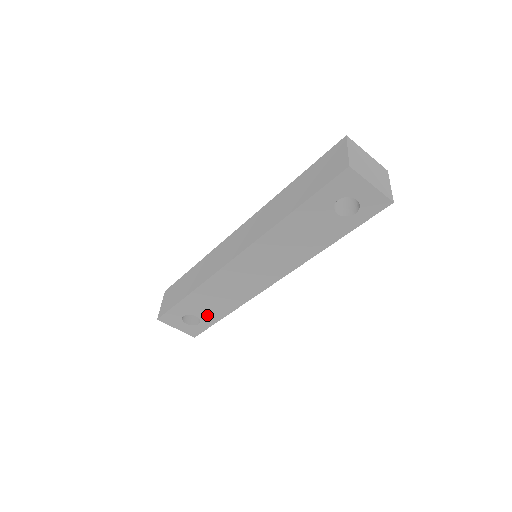
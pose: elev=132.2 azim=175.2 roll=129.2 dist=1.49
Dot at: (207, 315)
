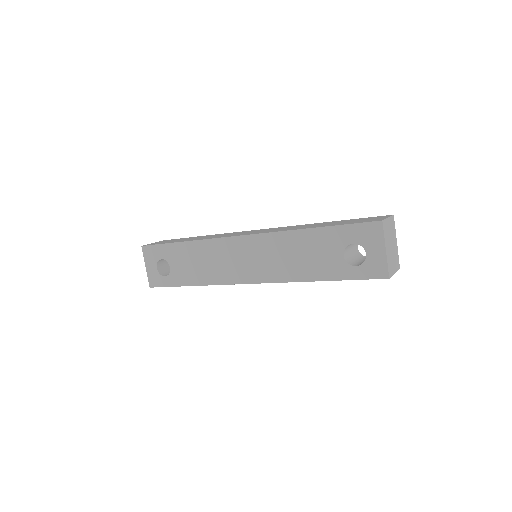
Dot at: (178, 273)
